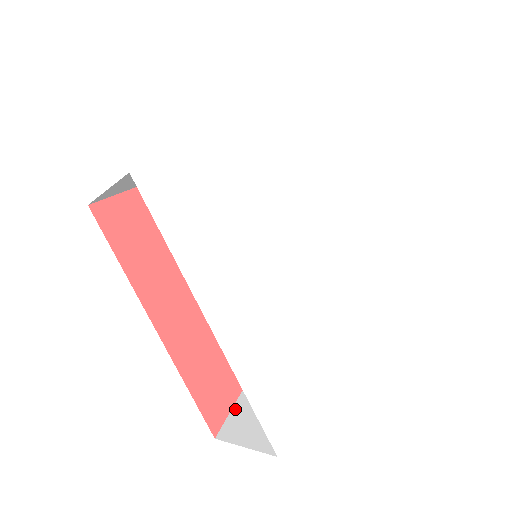
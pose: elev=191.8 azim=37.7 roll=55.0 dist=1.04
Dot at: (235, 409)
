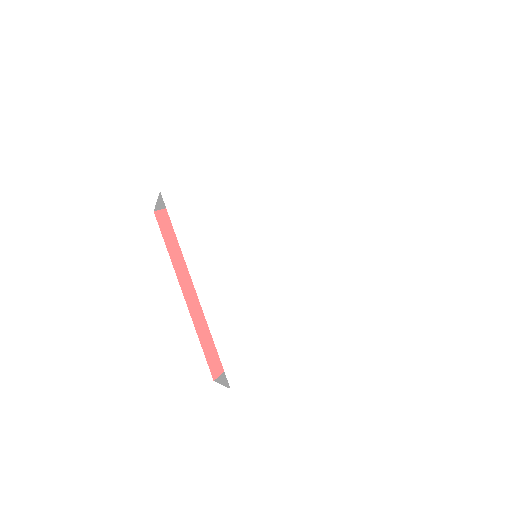
Dot at: occluded
